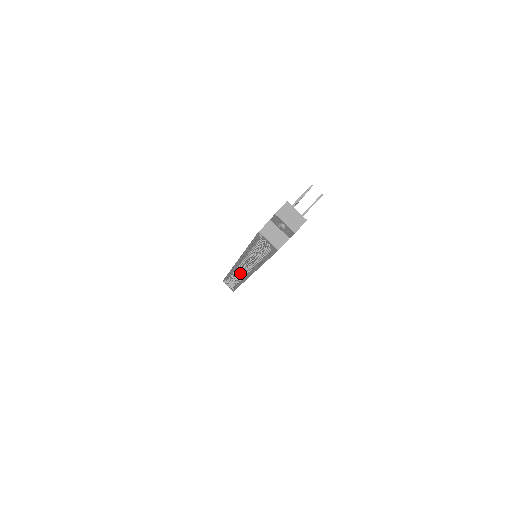
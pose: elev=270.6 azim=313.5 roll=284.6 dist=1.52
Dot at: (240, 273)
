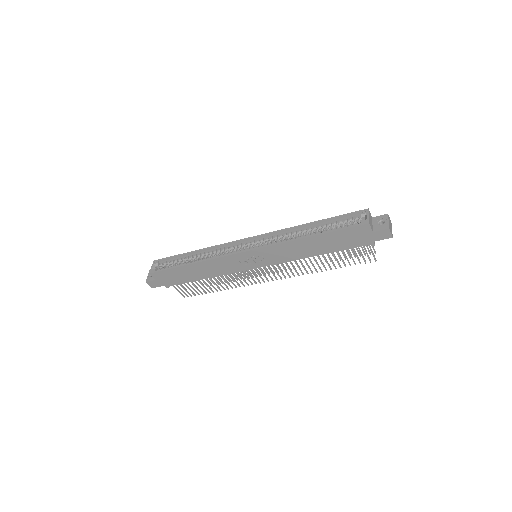
Dot at: occluded
